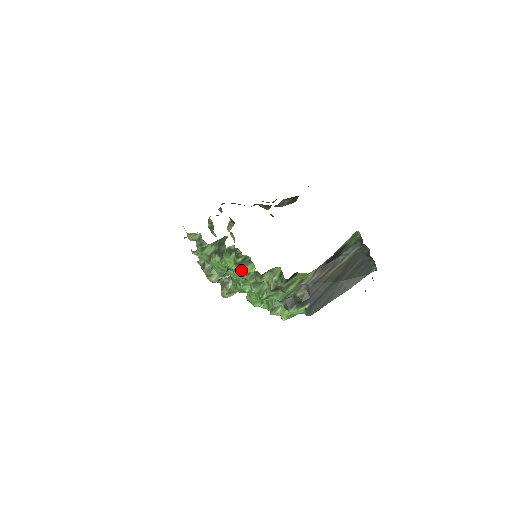
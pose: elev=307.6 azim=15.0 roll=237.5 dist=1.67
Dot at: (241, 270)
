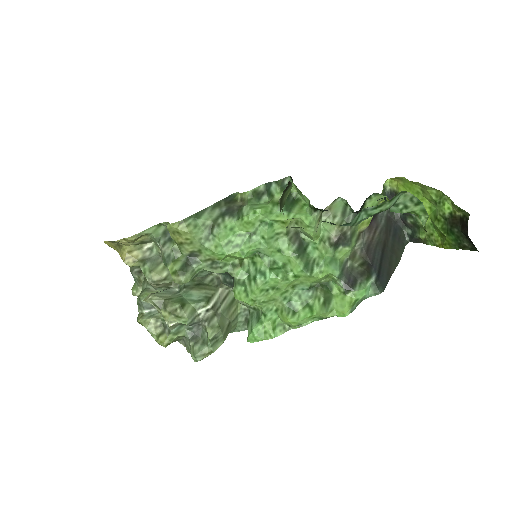
Dot at: (288, 210)
